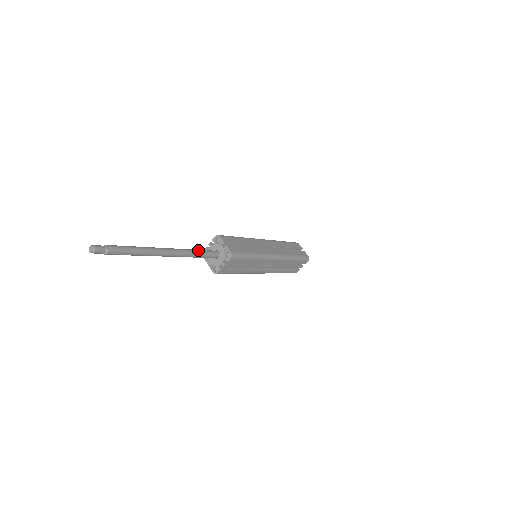
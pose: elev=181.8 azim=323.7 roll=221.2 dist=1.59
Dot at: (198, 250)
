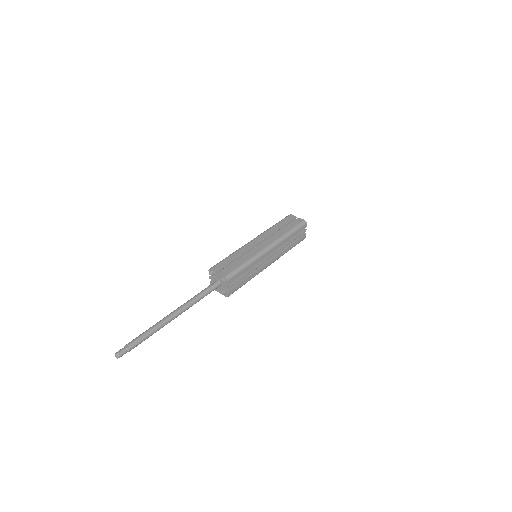
Dot at: (199, 293)
